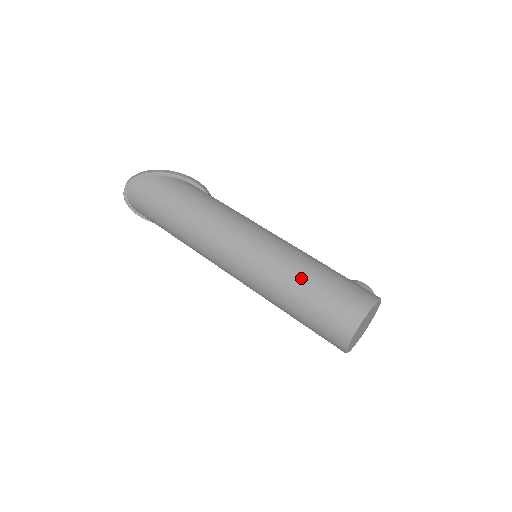
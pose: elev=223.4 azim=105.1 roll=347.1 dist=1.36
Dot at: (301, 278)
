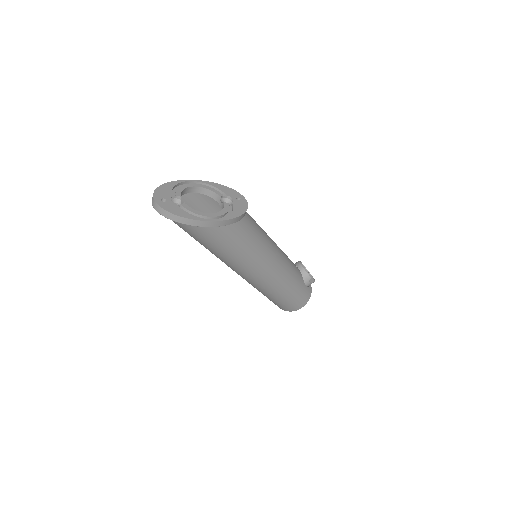
Dot at: (270, 297)
